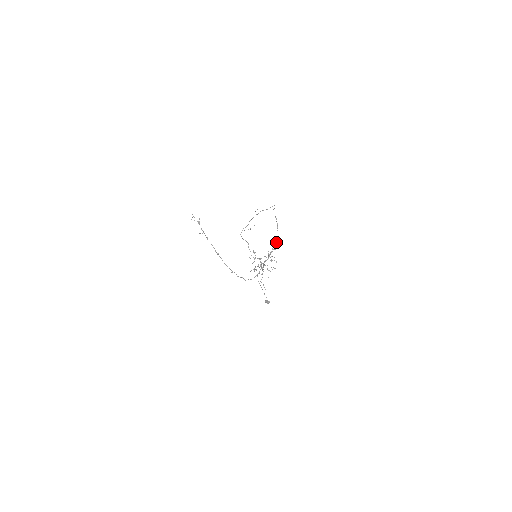
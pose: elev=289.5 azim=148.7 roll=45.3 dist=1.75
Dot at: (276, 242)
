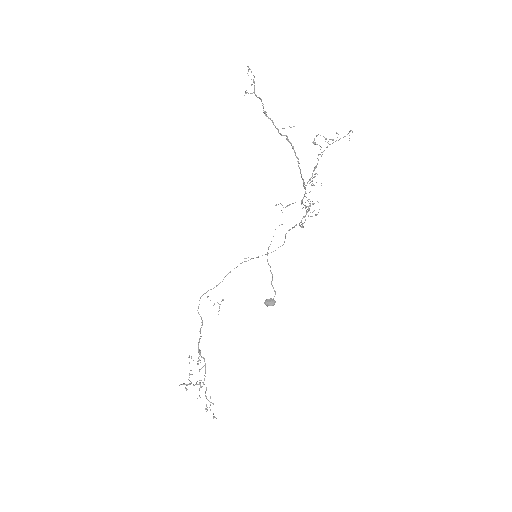
Dot at: (303, 227)
